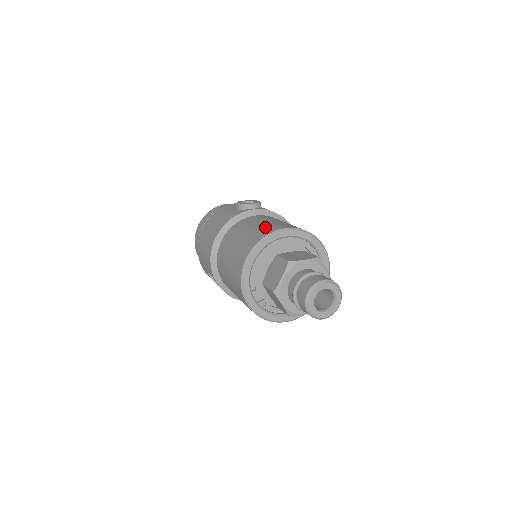
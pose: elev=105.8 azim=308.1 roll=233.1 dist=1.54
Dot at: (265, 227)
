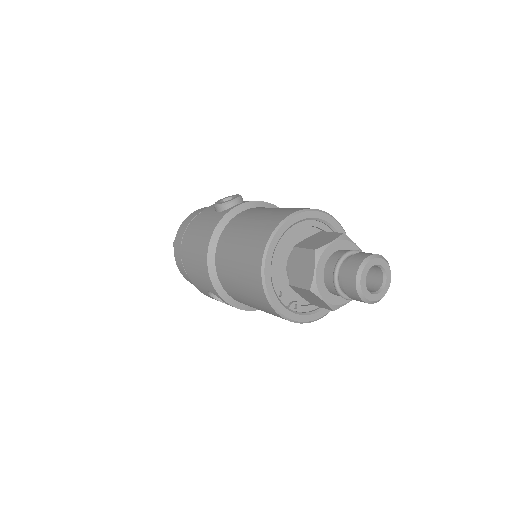
Dot at: (266, 220)
